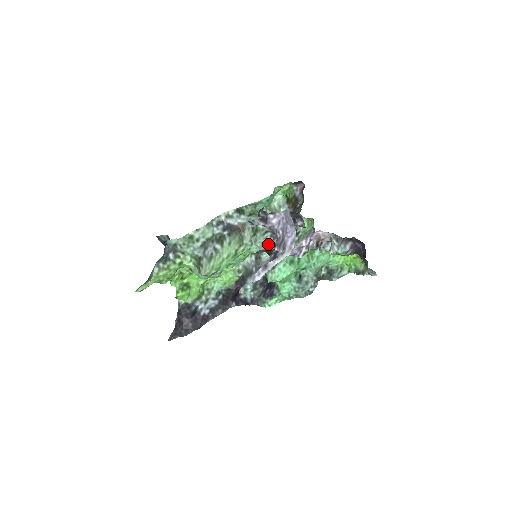
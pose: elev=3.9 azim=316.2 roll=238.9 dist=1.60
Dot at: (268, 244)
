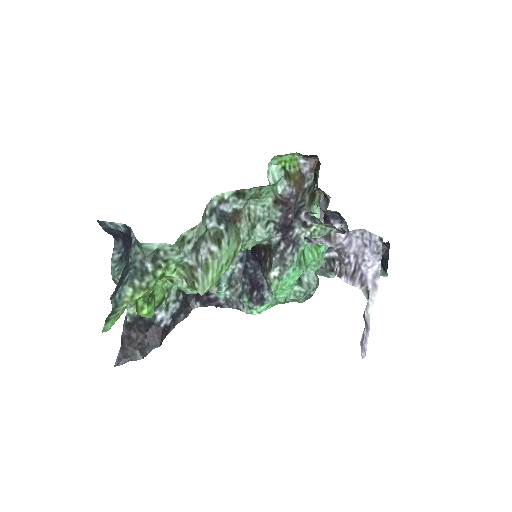
Dot at: (269, 238)
